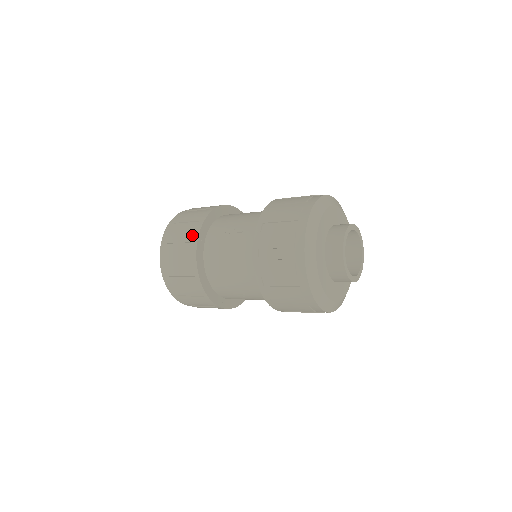
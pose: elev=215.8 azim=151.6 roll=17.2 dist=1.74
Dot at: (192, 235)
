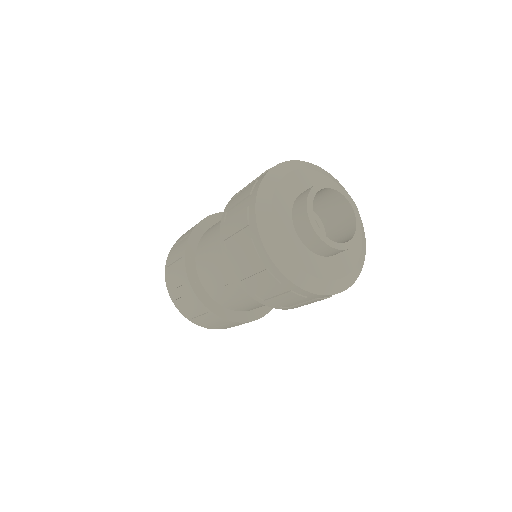
Dot at: occluded
